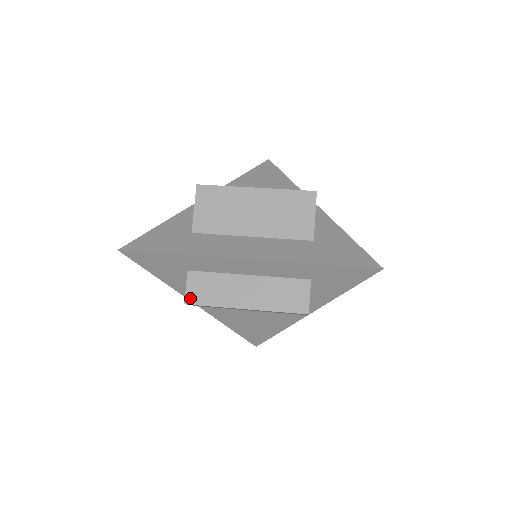
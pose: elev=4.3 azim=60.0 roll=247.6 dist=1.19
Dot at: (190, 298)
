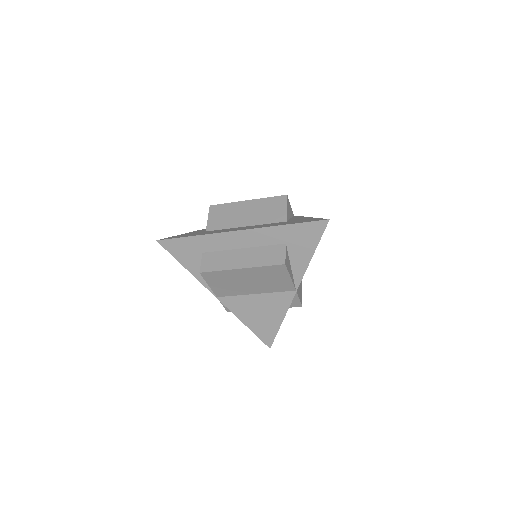
Dot at: (203, 268)
